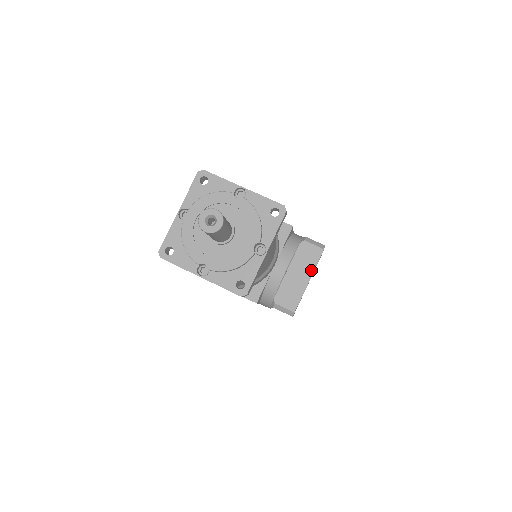
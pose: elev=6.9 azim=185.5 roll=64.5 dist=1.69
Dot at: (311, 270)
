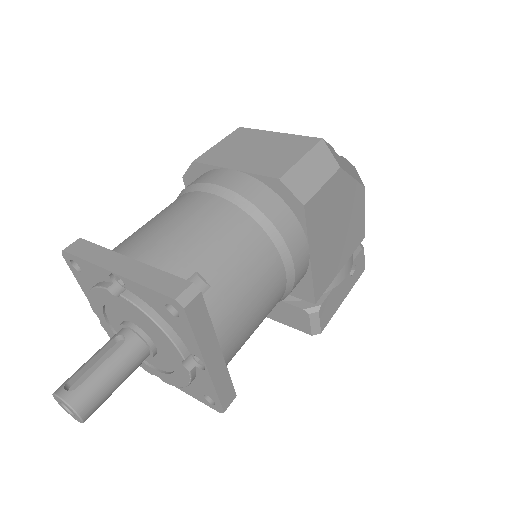
Dot at: (281, 321)
